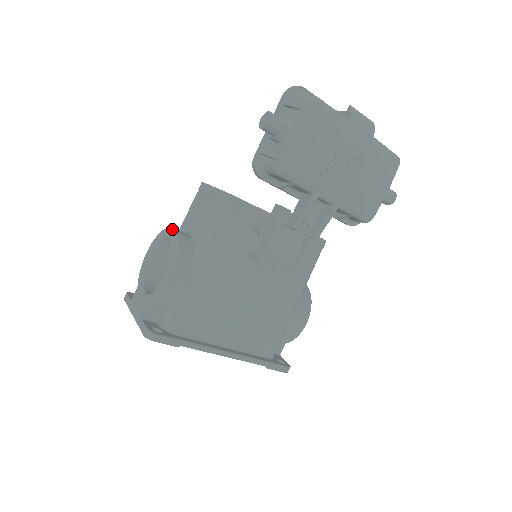
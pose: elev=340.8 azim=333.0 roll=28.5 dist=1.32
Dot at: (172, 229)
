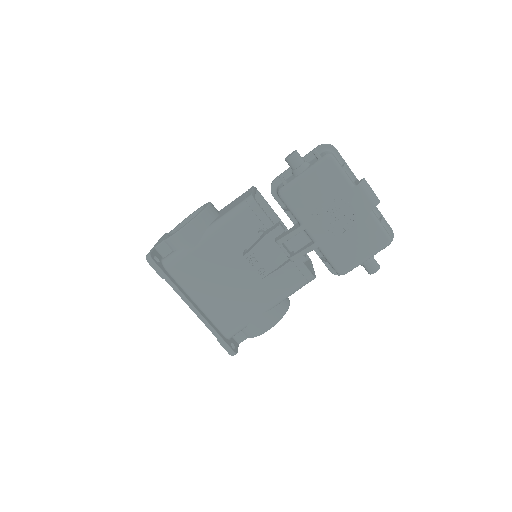
Dot at: (209, 203)
